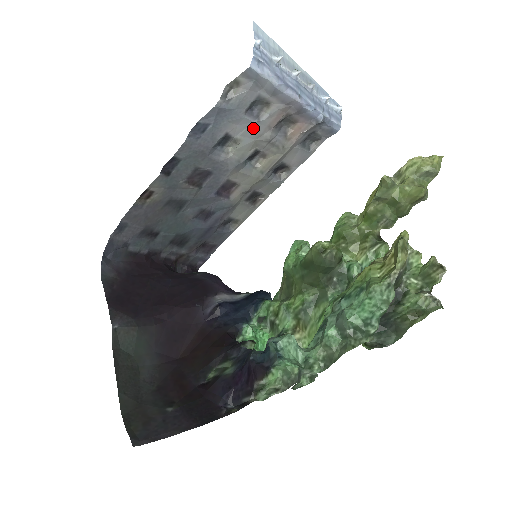
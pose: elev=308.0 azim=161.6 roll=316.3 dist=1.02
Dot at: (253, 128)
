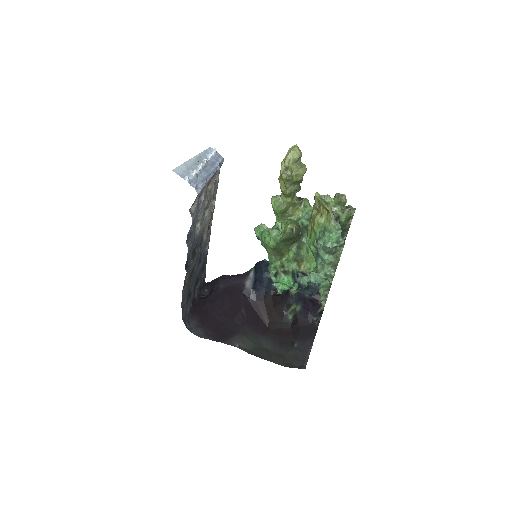
Dot at: (202, 208)
